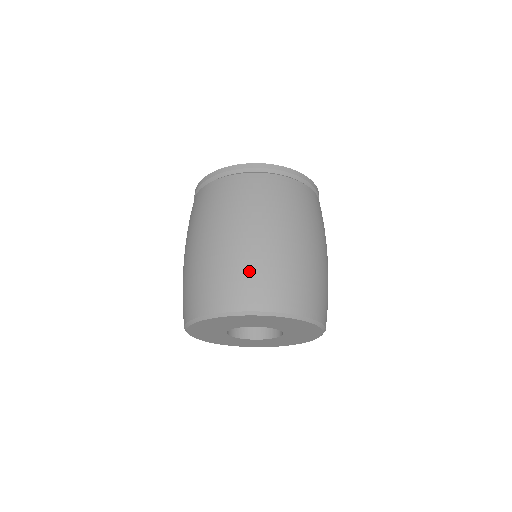
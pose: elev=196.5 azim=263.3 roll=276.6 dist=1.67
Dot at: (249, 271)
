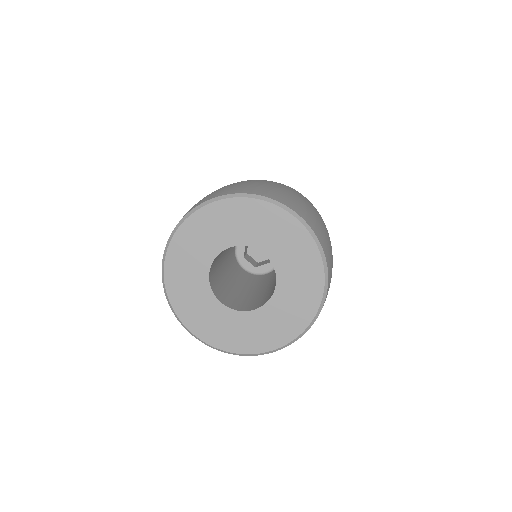
Dot at: (223, 188)
